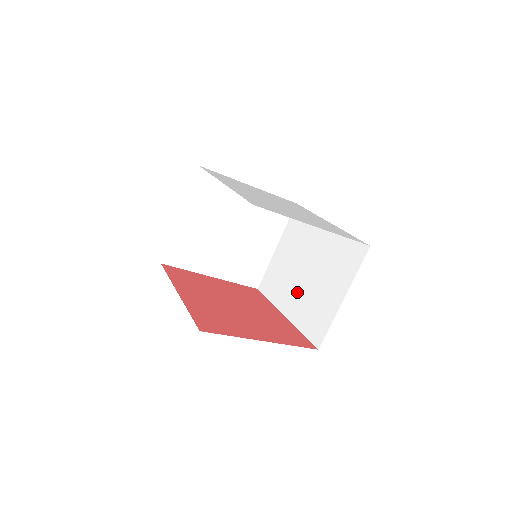
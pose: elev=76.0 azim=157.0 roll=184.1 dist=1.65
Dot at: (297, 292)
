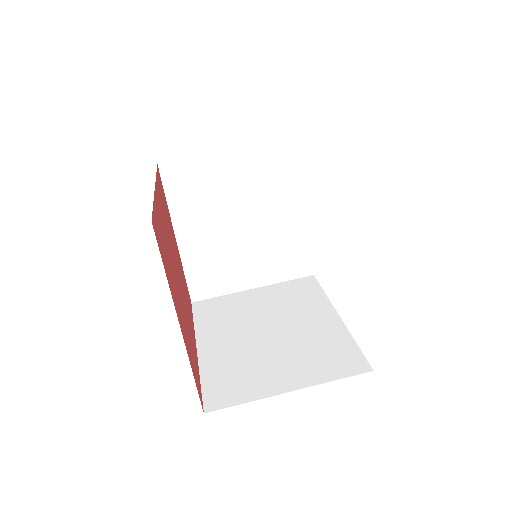
Dot at: (237, 340)
